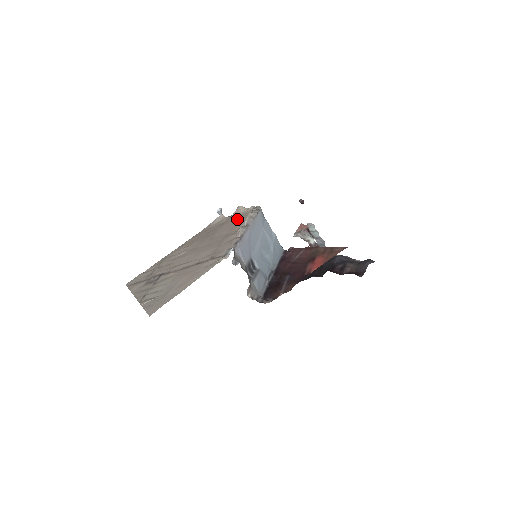
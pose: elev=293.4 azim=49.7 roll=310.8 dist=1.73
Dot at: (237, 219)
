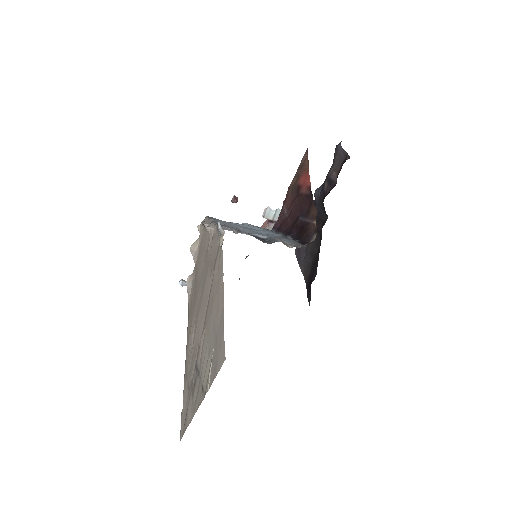
Dot at: (200, 249)
